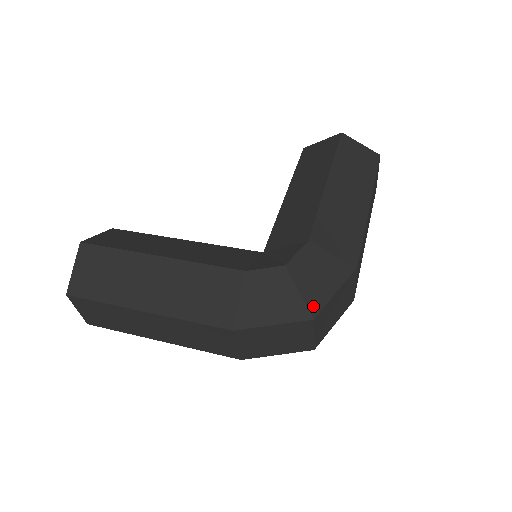
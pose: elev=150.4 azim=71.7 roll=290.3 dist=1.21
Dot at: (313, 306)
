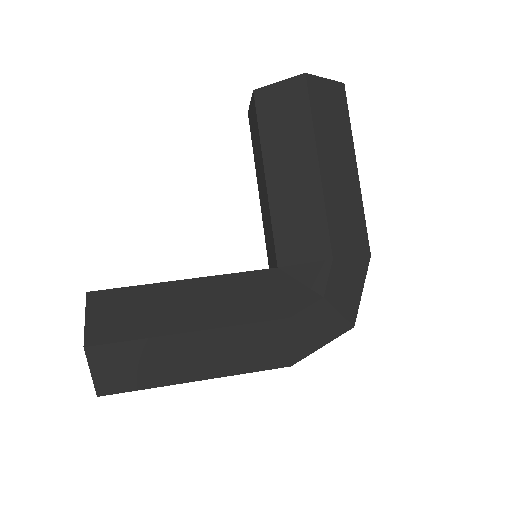
Dot at: (351, 316)
